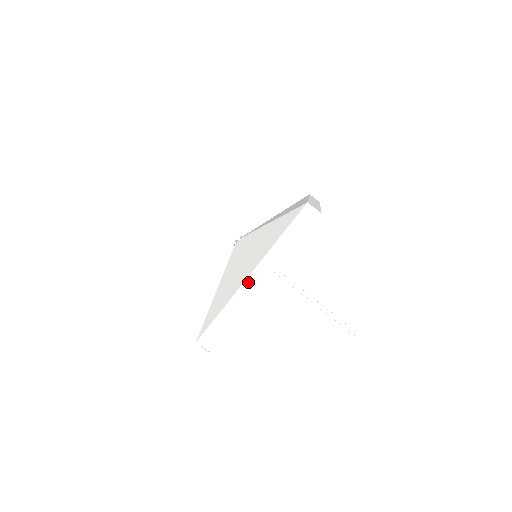
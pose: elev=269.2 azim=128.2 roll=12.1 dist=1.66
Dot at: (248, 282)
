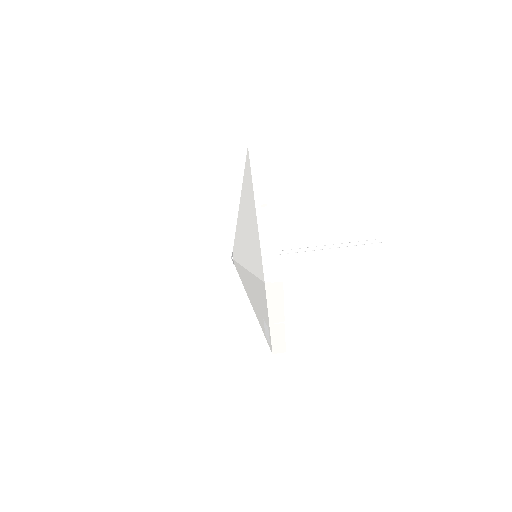
Dot at: (259, 210)
